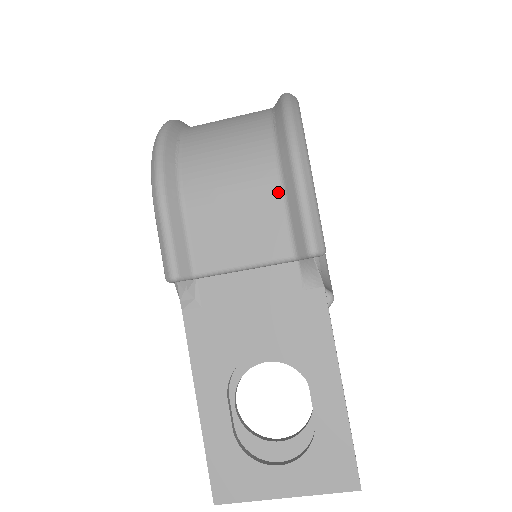
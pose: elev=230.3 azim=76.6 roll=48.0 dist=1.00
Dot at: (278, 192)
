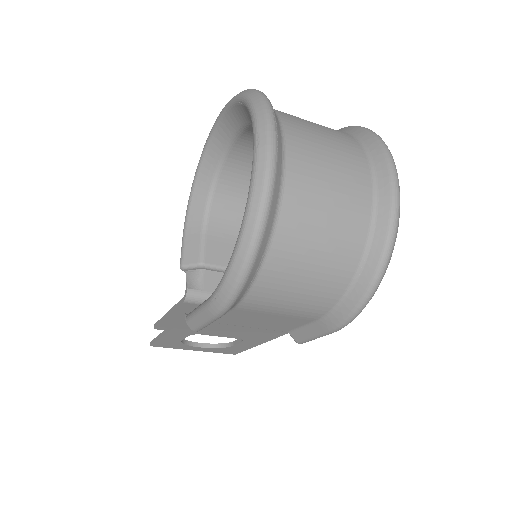
Dot at: (311, 321)
